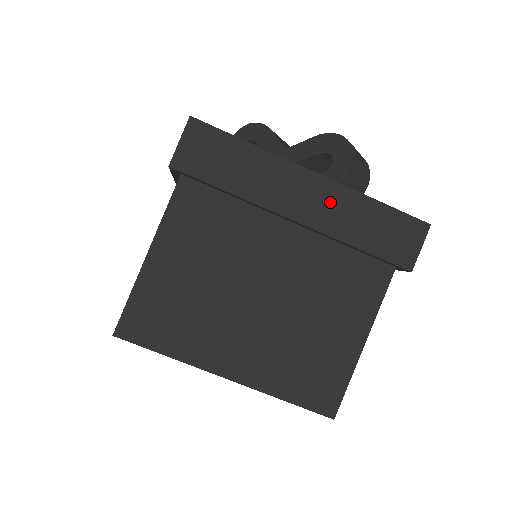
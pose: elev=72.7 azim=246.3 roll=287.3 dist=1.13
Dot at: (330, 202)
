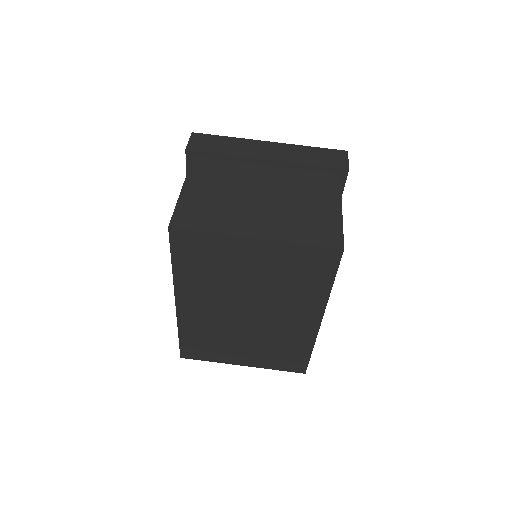
Dot at: (284, 150)
